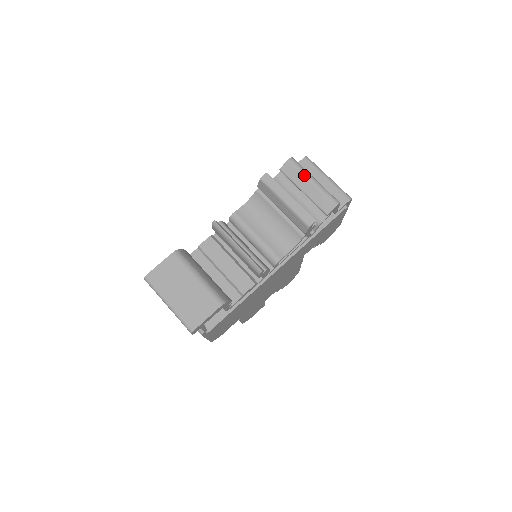
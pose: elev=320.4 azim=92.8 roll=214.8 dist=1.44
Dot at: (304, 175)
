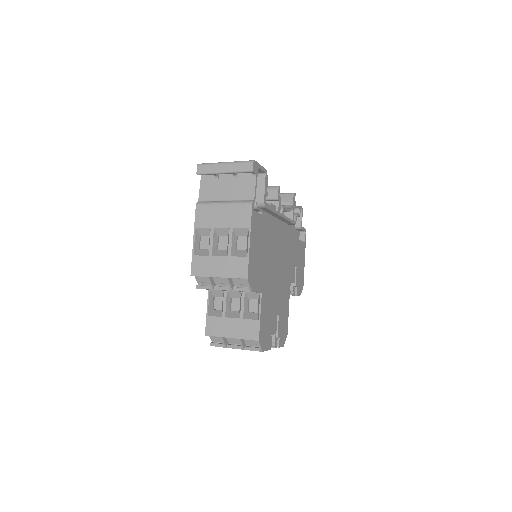
Dot at: occluded
